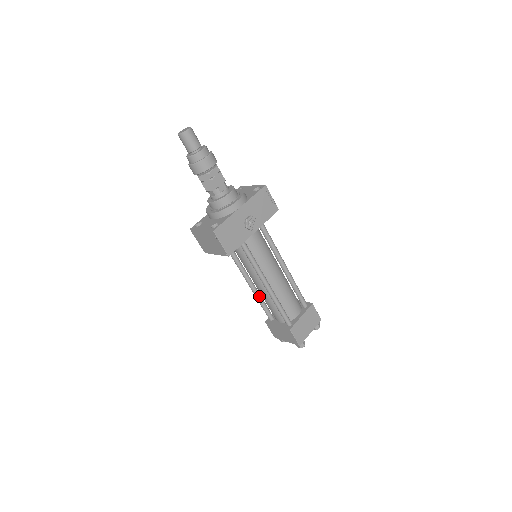
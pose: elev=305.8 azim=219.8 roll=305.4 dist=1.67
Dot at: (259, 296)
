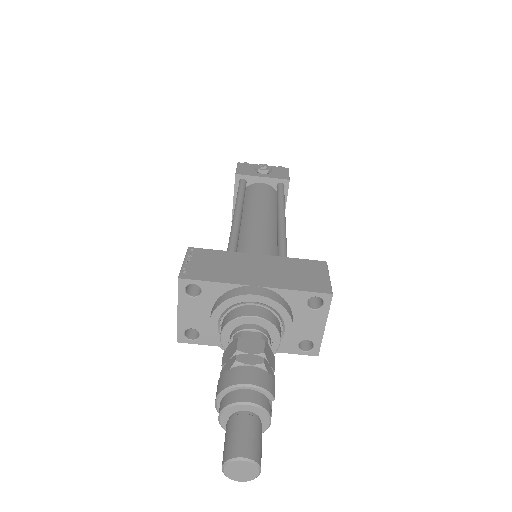
Dot at: occluded
